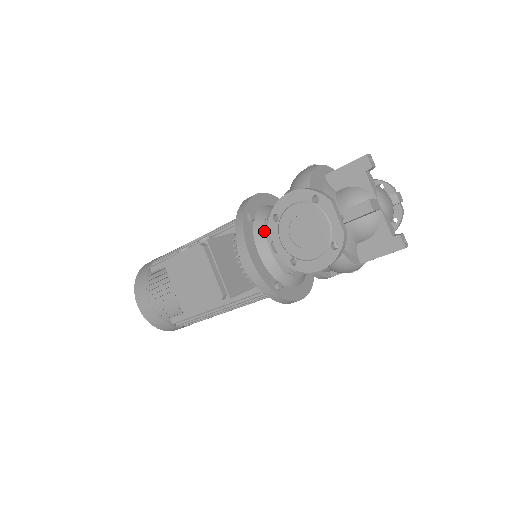
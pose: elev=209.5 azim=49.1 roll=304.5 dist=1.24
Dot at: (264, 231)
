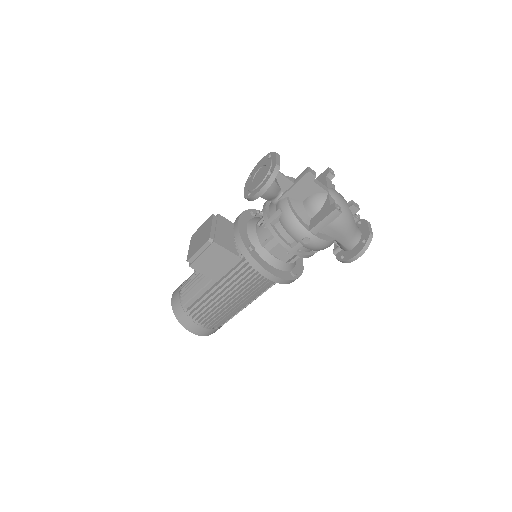
Dot at: (258, 220)
